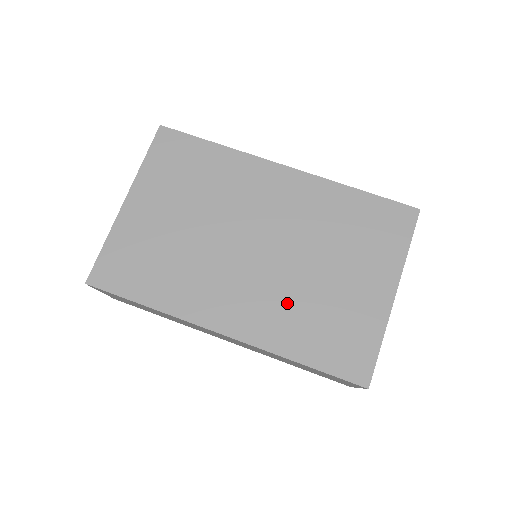
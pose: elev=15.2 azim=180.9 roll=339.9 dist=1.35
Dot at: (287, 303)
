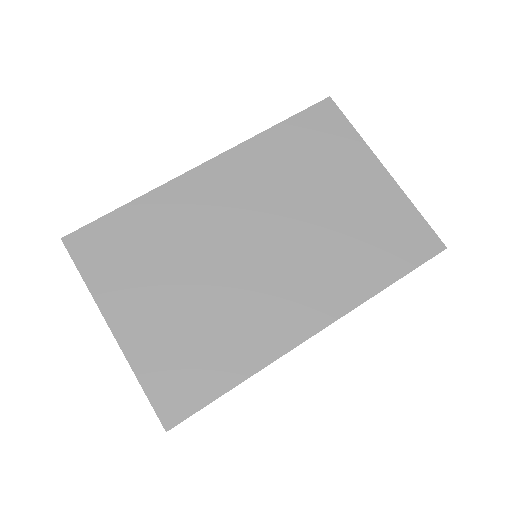
Dot at: (330, 256)
